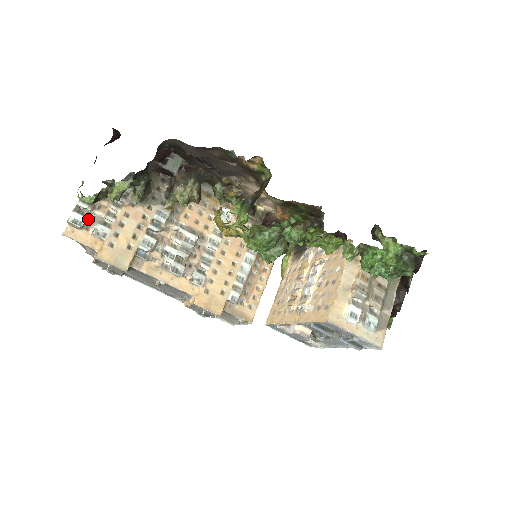
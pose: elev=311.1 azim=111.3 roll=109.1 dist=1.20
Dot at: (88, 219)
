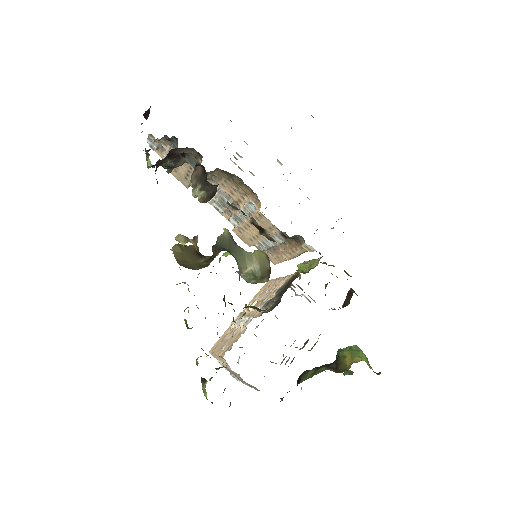
Dot at: (159, 146)
